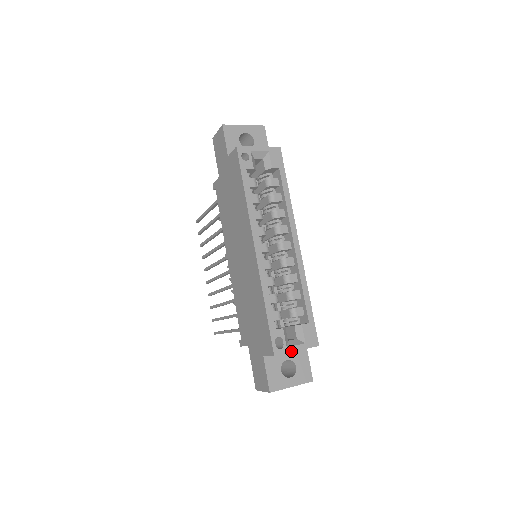
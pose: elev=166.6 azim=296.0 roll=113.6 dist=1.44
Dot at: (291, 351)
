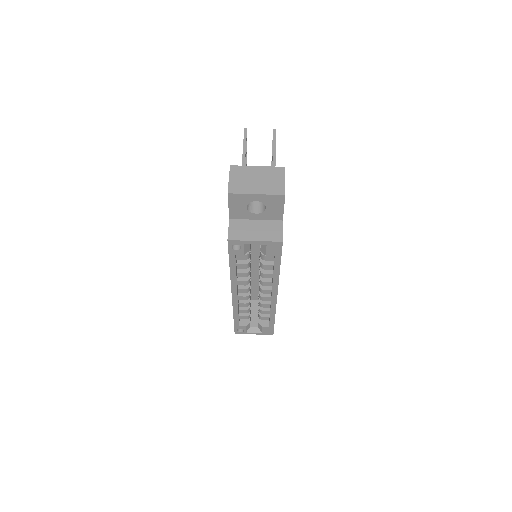
Dot at: occluded
